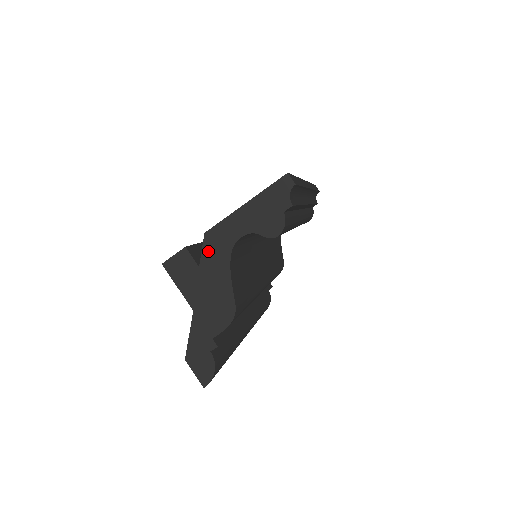
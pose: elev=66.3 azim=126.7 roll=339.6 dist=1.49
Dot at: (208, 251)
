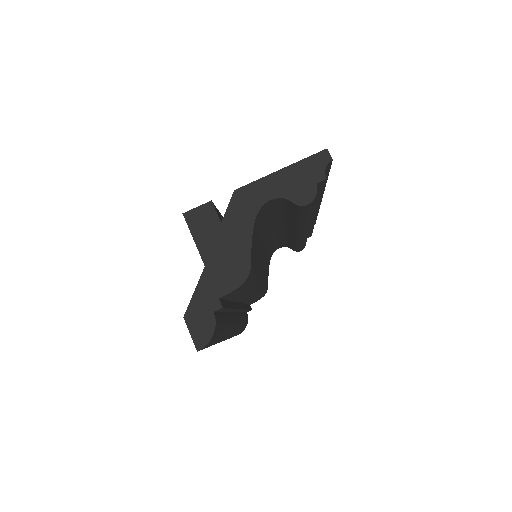
Dot at: (234, 208)
